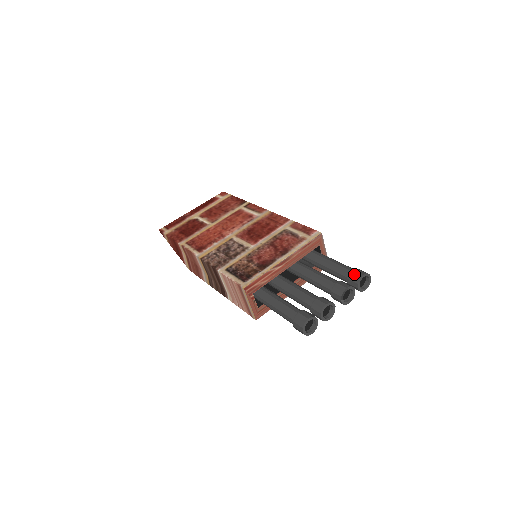
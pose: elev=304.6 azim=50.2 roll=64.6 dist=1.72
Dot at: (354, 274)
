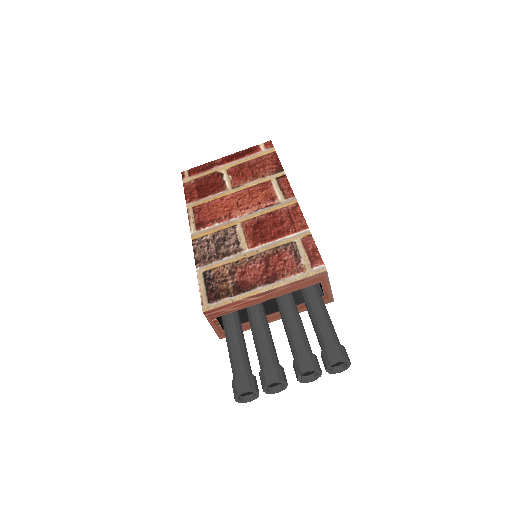
Dot at: (329, 353)
